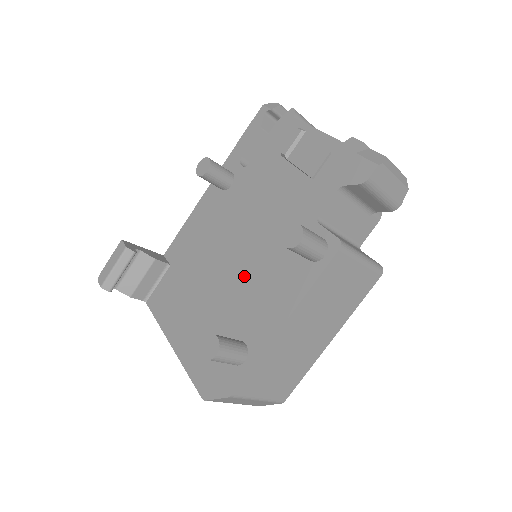
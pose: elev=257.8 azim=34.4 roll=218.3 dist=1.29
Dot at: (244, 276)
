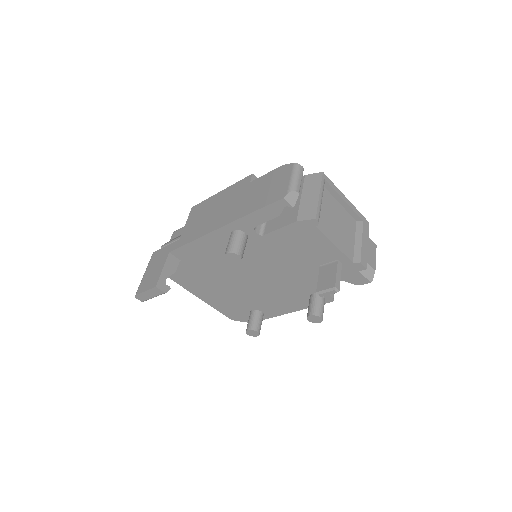
Dot at: (261, 290)
